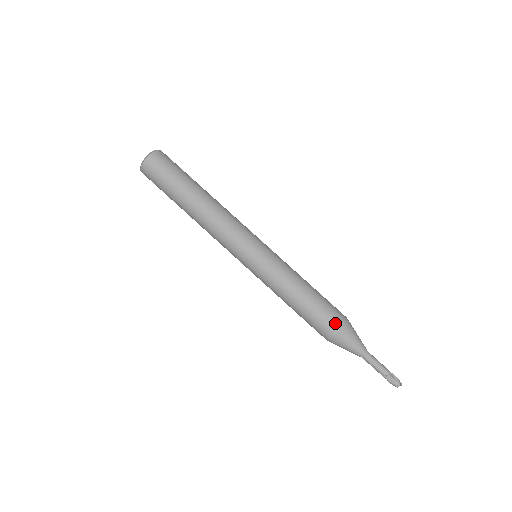
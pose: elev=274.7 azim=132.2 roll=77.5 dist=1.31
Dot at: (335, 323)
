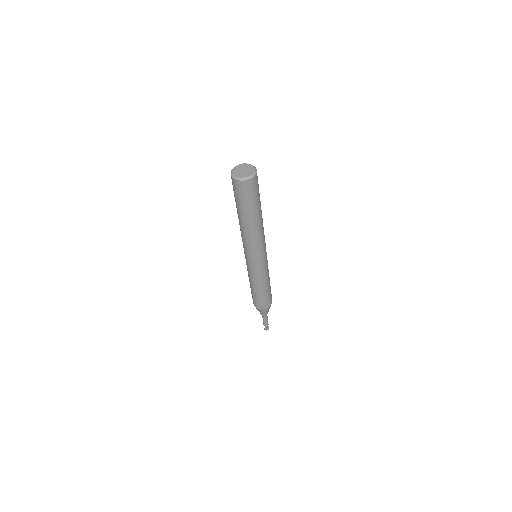
Dot at: (271, 301)
